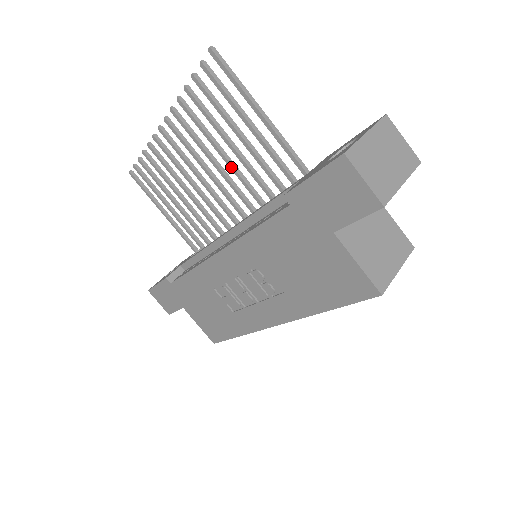
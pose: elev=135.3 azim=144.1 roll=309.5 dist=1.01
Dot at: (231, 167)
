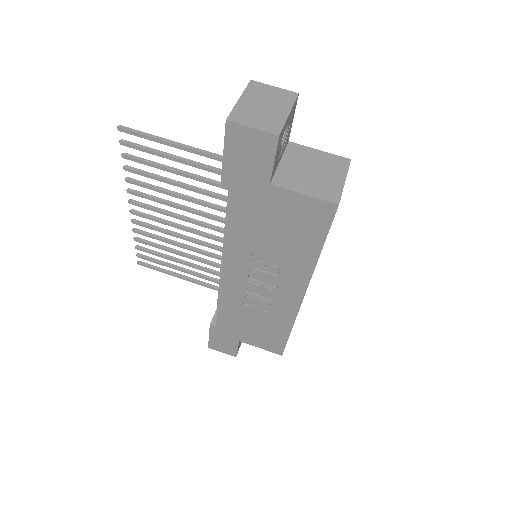
Dot at: (191, 201)
